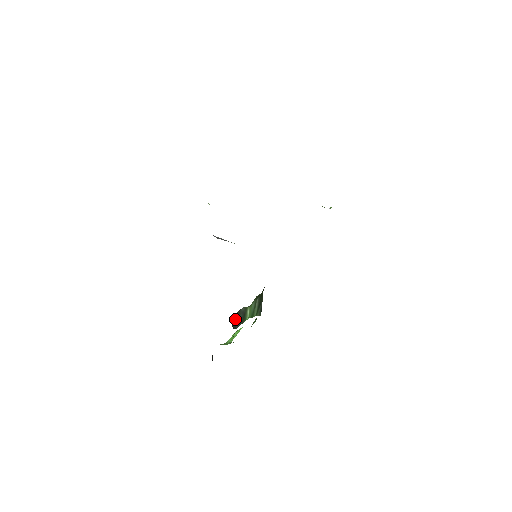
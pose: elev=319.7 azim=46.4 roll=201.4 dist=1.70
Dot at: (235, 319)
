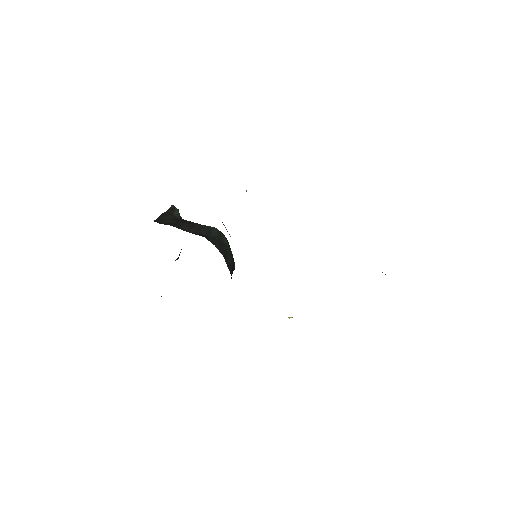
Dot at: occluded
